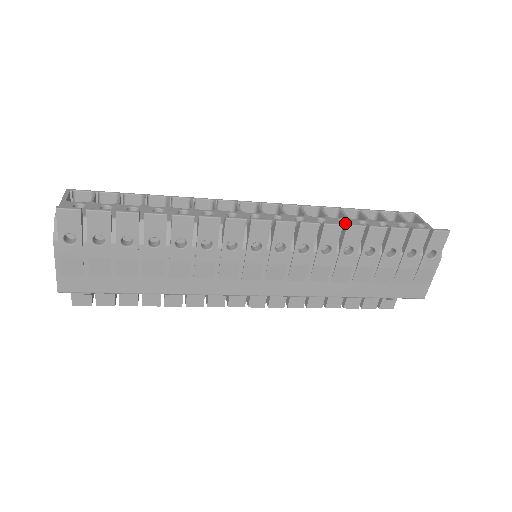
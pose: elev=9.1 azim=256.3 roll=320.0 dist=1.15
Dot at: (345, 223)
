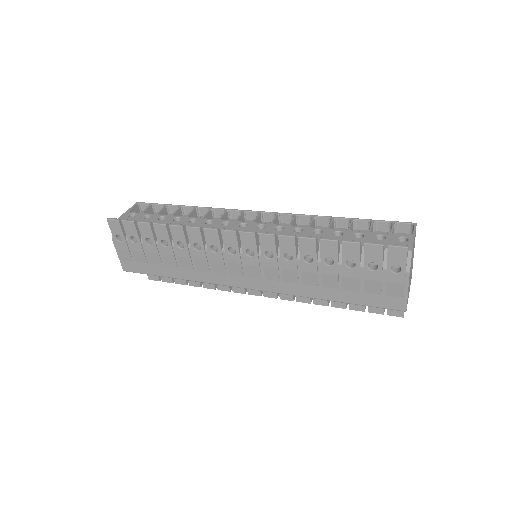
Dot at: (322, 233)
